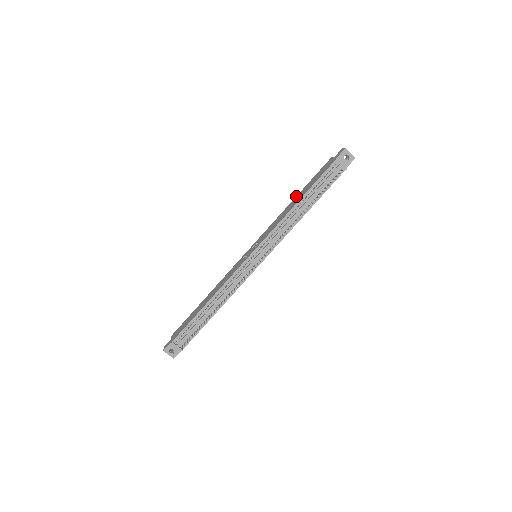
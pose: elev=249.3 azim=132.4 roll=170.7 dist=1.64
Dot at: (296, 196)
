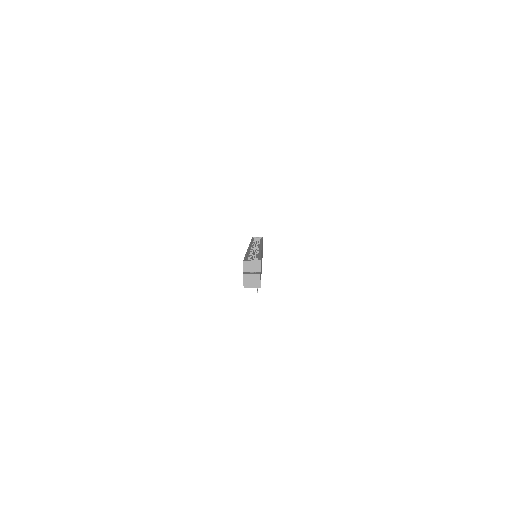
Dot at: occluded
